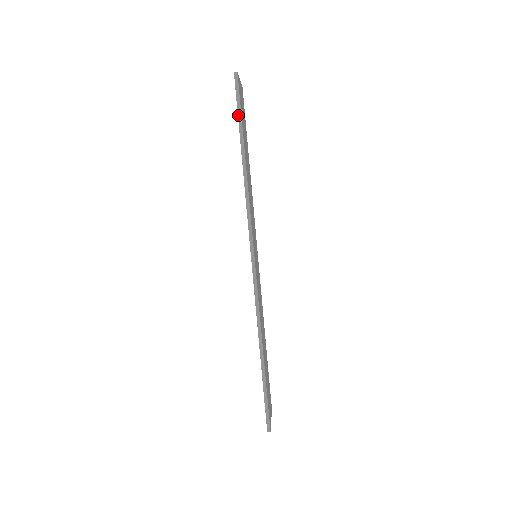
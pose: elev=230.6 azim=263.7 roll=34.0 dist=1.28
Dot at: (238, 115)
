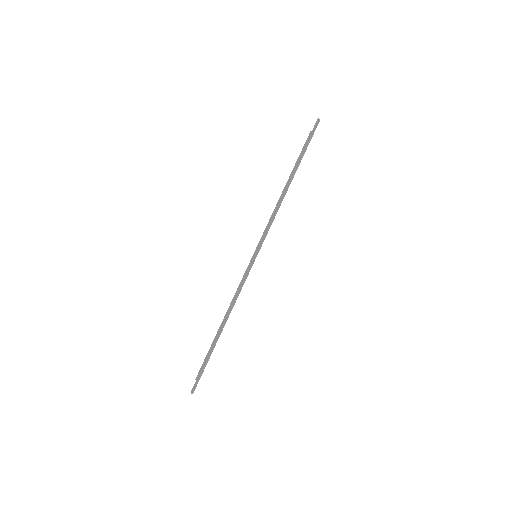
Dot at: (304, 149)
